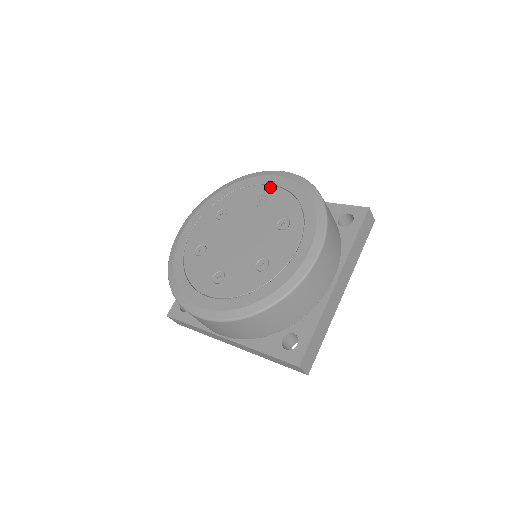
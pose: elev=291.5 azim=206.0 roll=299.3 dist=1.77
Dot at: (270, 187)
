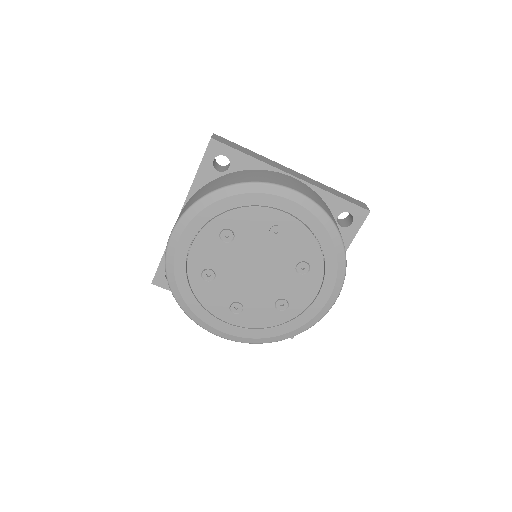
Dot at: (287, 217)
